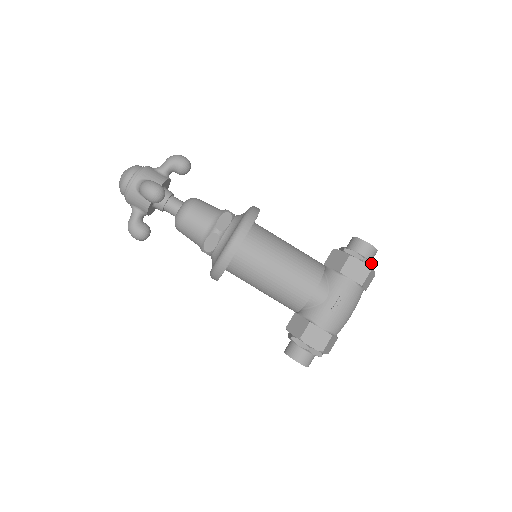
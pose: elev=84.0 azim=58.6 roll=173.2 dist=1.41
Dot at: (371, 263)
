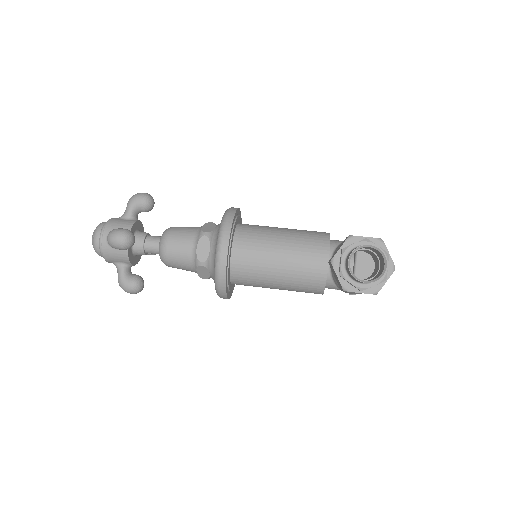
Dot at: occluded
